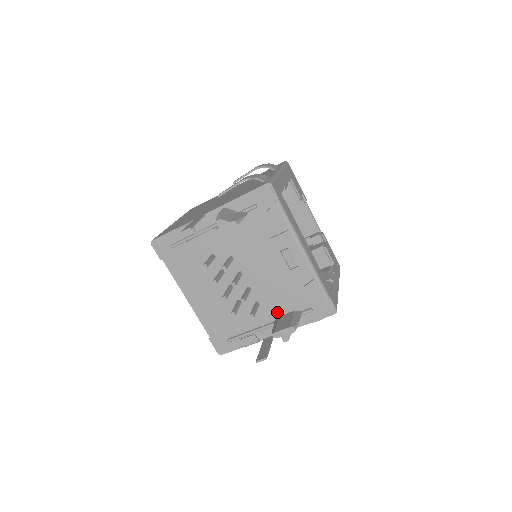
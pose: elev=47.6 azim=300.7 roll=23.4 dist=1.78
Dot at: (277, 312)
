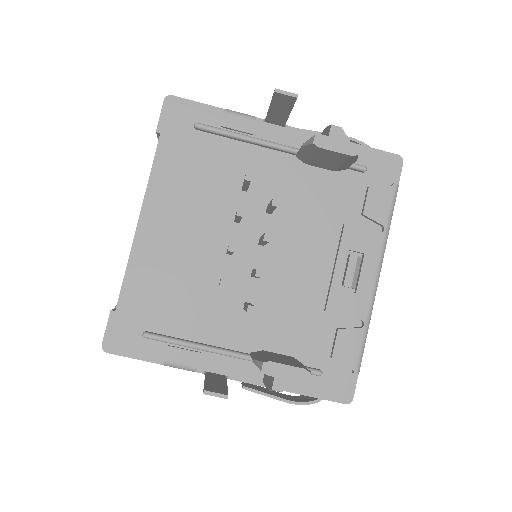
Dot at: (265, 341)
